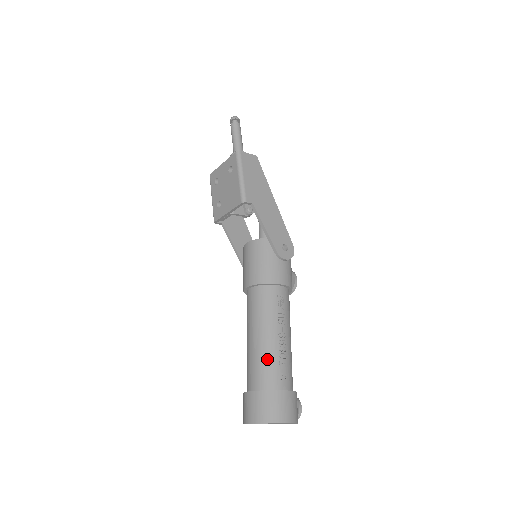
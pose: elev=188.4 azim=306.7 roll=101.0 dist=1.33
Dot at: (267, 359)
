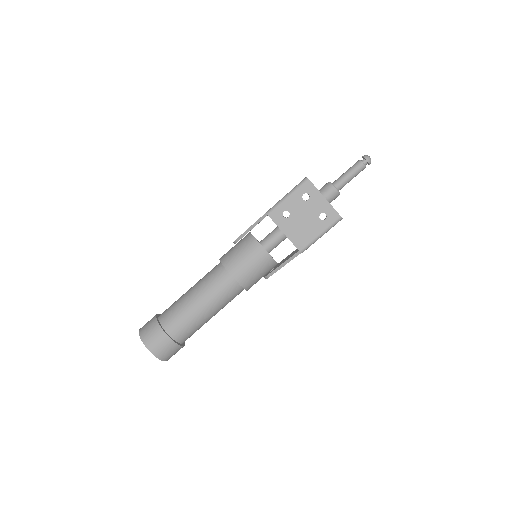
Dot at: (196, 327)
